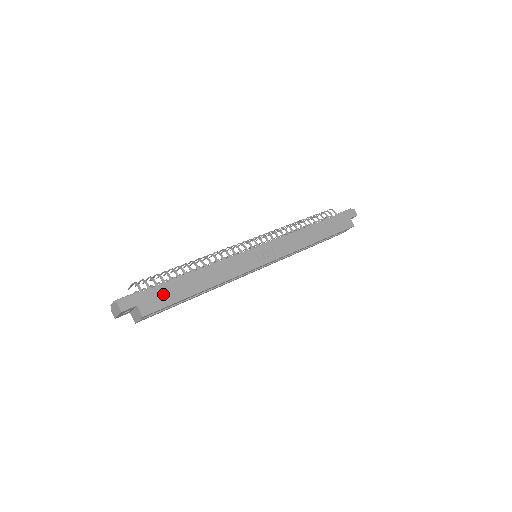
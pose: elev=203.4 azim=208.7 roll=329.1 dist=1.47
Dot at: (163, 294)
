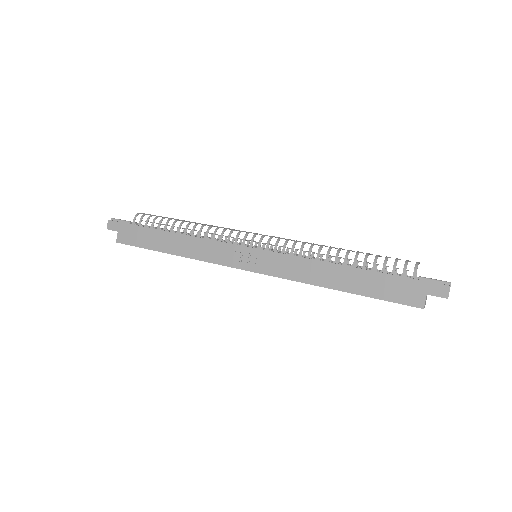
Dot at: (139, 235)
